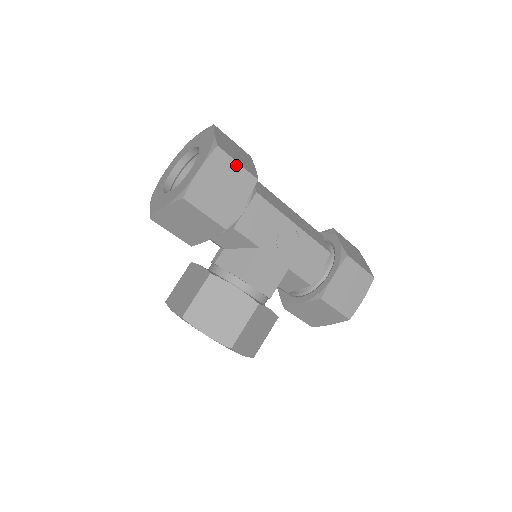
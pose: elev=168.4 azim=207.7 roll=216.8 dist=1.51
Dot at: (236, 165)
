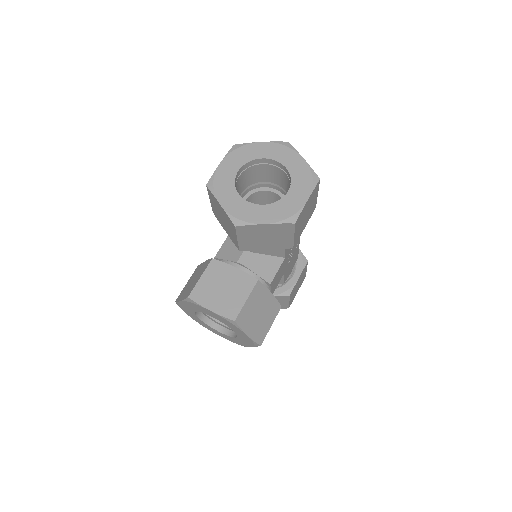
Dot at: (317, 195)
